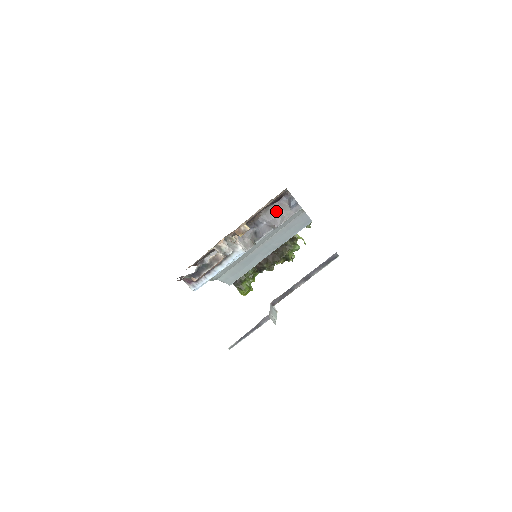
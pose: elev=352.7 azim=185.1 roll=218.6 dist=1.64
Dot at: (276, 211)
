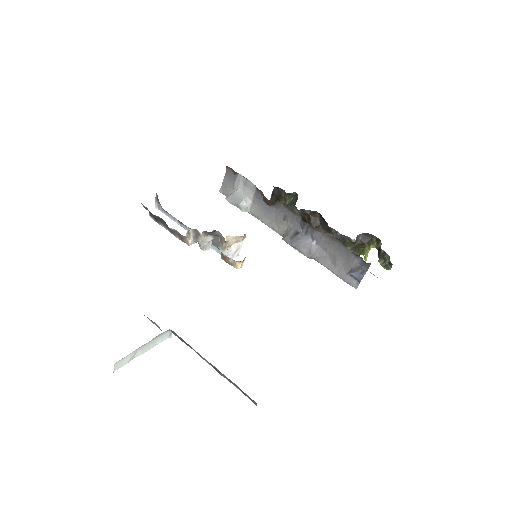
Dot at: (337, 253)
